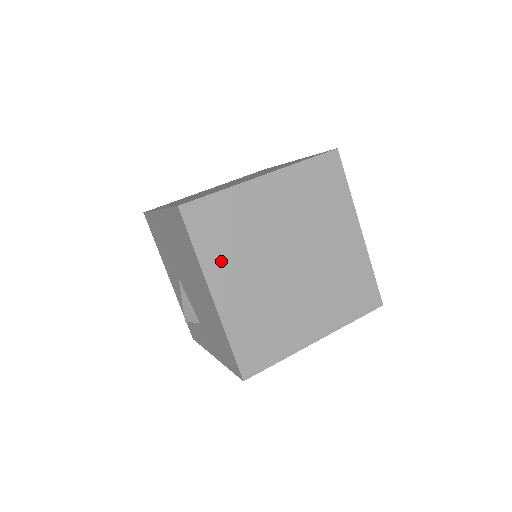
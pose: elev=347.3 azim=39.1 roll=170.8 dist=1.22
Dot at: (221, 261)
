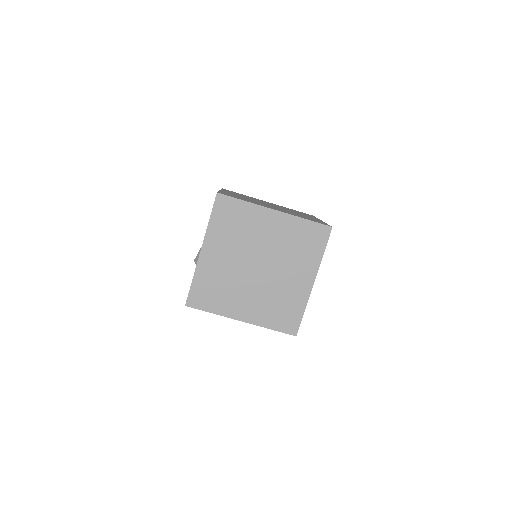
Dot at: (219, 236)
